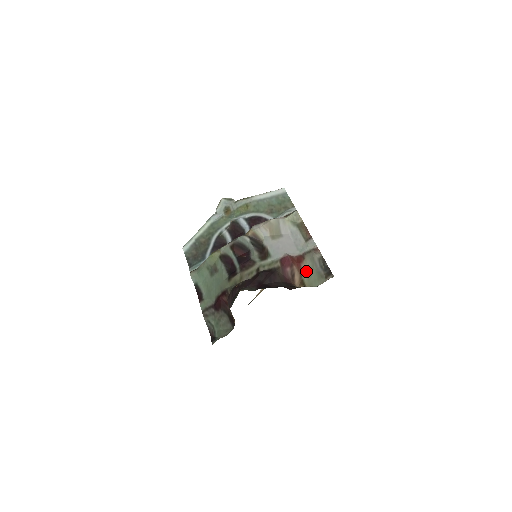
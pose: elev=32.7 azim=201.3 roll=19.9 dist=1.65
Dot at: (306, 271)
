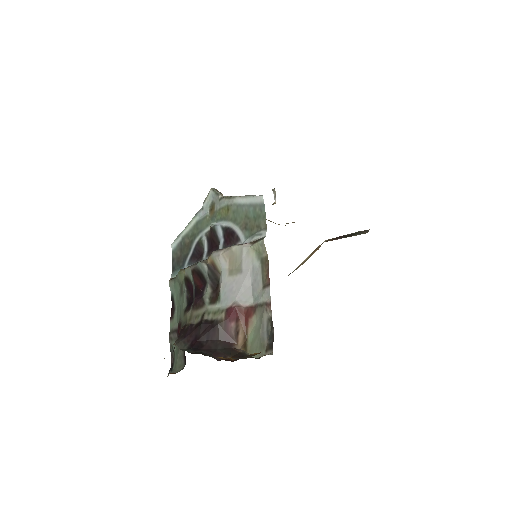
Dot at: (252, 331)
